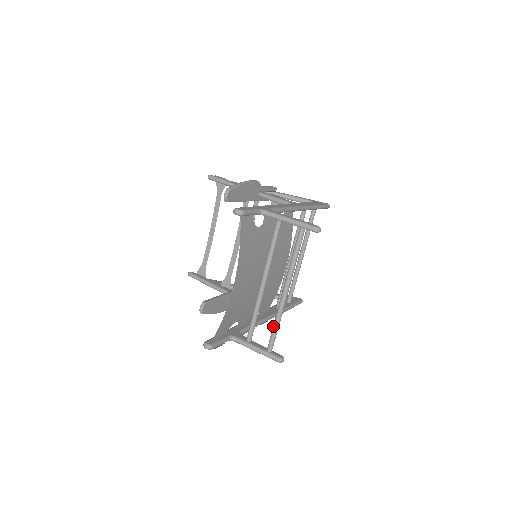
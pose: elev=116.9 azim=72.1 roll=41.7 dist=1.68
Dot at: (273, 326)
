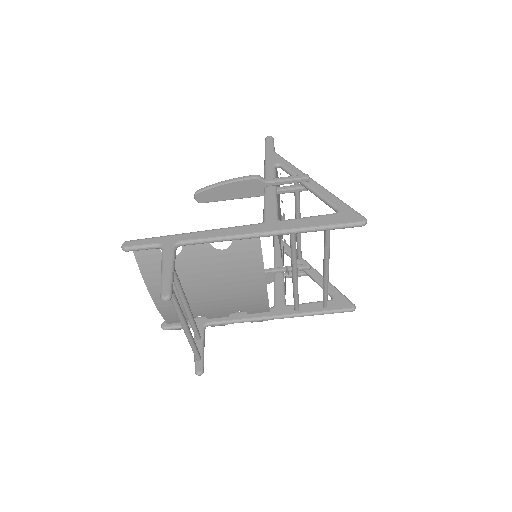
Dot at: occluded
